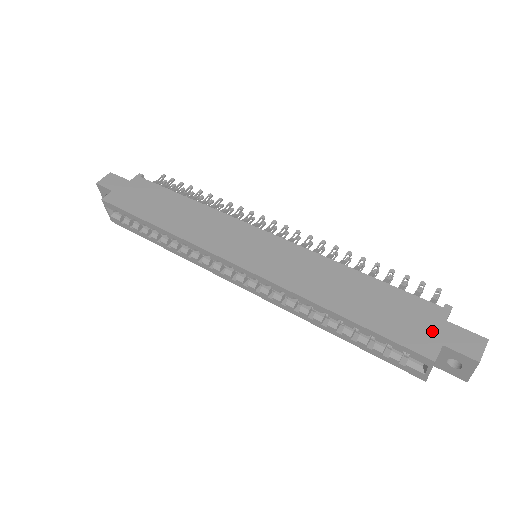
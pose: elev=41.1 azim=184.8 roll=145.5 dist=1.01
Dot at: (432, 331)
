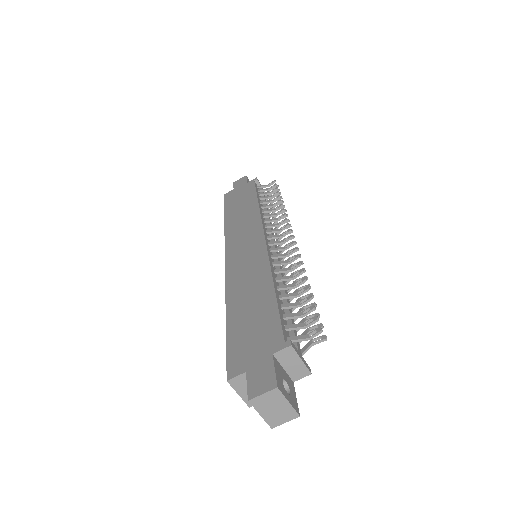
Dot at: (254, 357)
